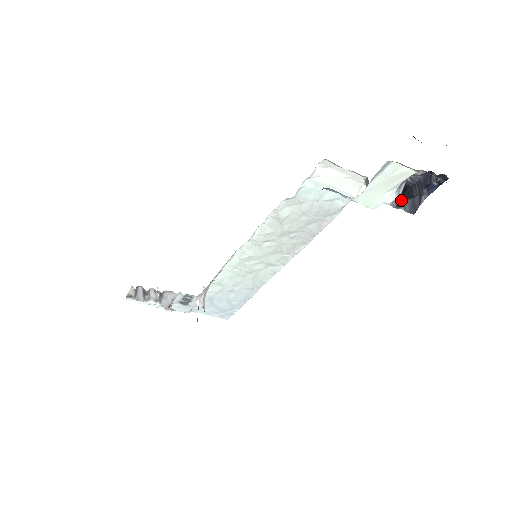
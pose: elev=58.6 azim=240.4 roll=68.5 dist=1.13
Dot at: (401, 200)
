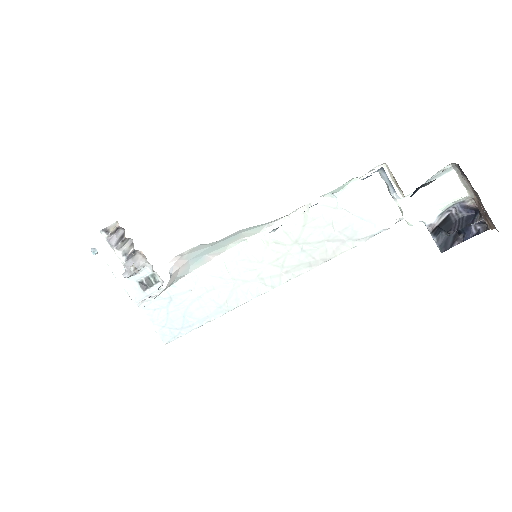
Dot at: (438, 229)
